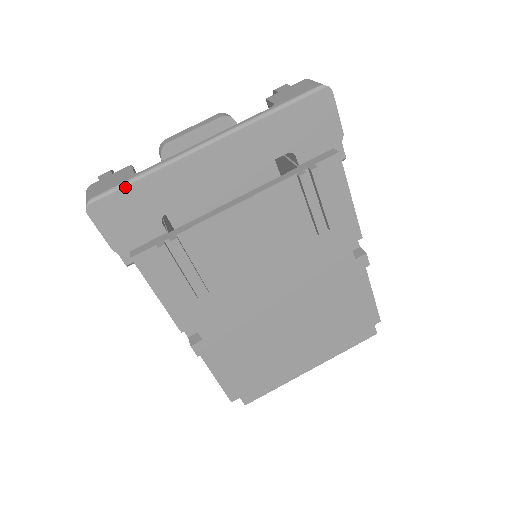
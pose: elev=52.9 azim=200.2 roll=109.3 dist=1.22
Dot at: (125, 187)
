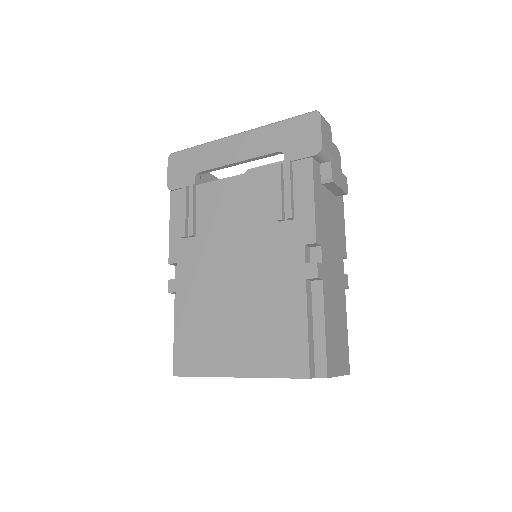
Dot at: (189, 149)
